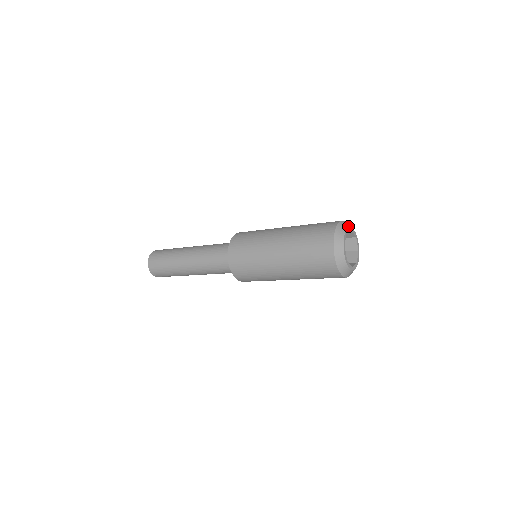
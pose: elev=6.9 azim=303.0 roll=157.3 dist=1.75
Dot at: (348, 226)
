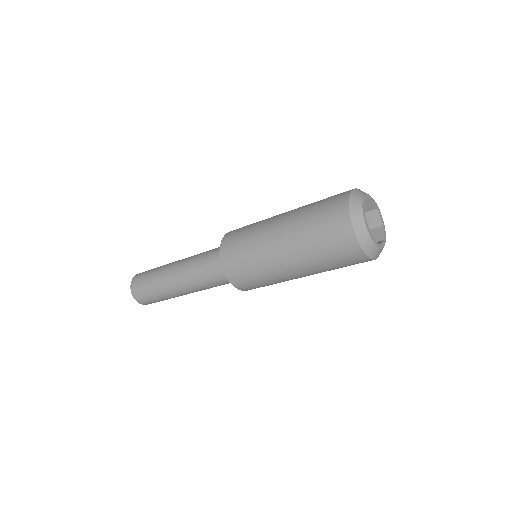
Dot at: (374, 201)
